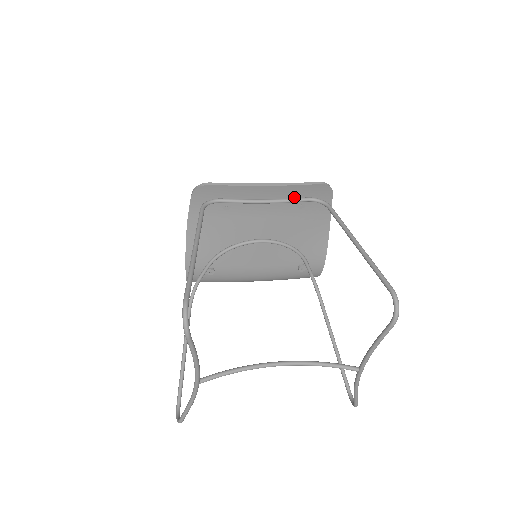
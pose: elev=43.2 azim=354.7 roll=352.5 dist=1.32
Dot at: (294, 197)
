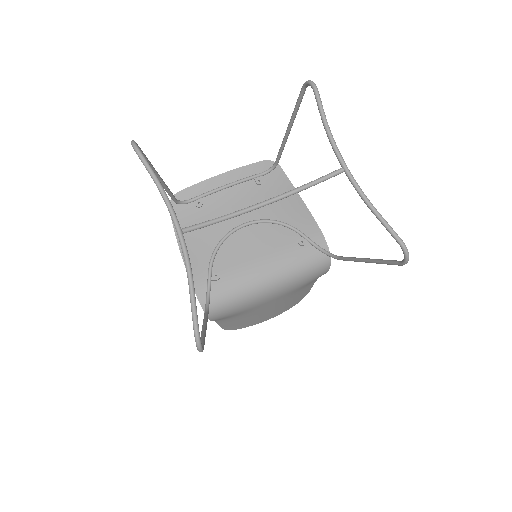
Dot at: (250, 178)
